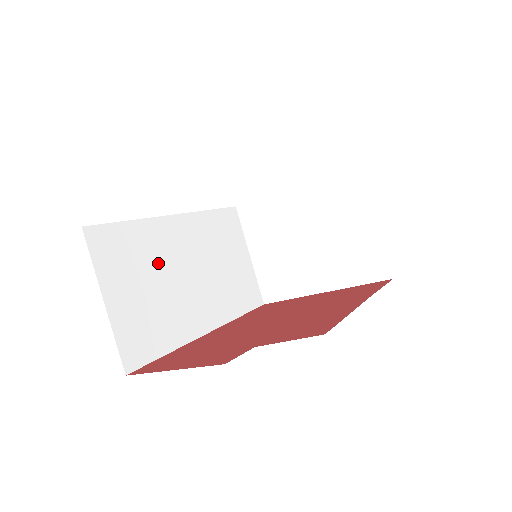
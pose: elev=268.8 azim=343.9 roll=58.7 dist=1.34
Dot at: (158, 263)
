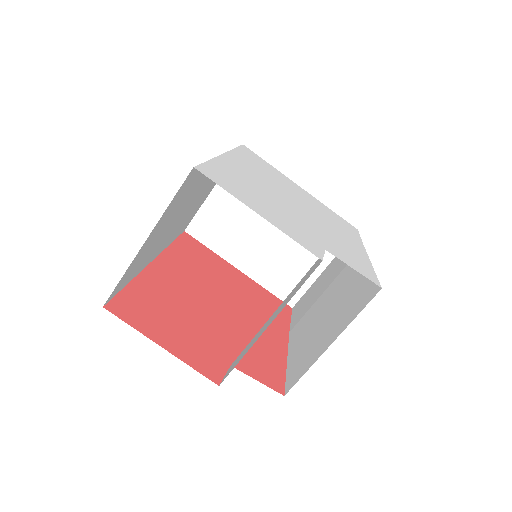
Dot at: (186, 200)
